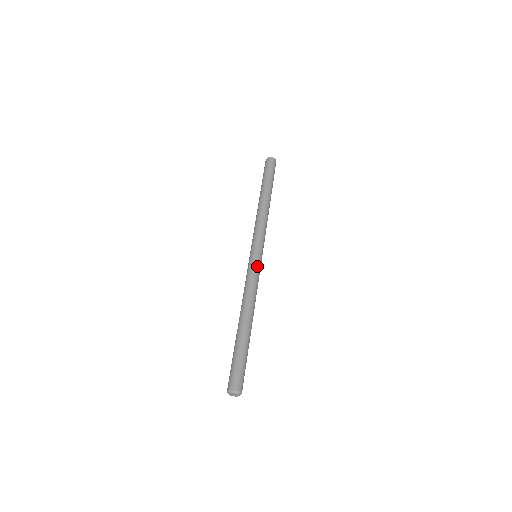
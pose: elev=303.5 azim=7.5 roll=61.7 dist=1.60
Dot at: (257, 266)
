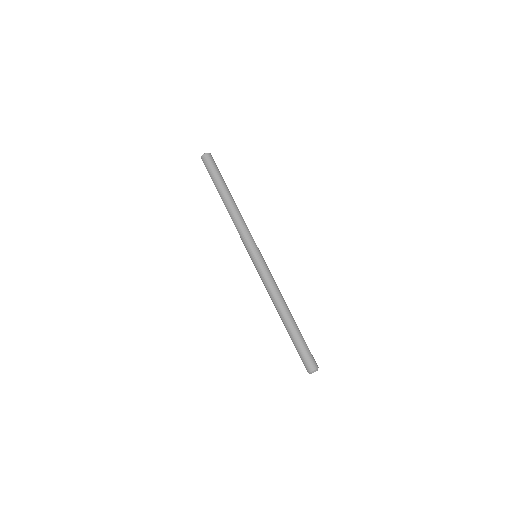
Dot at: (263, 266)
